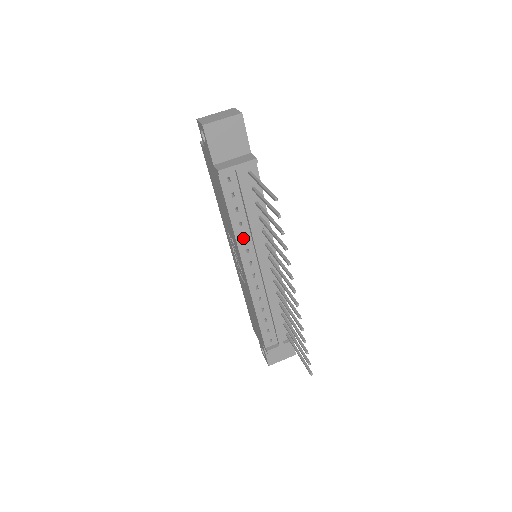
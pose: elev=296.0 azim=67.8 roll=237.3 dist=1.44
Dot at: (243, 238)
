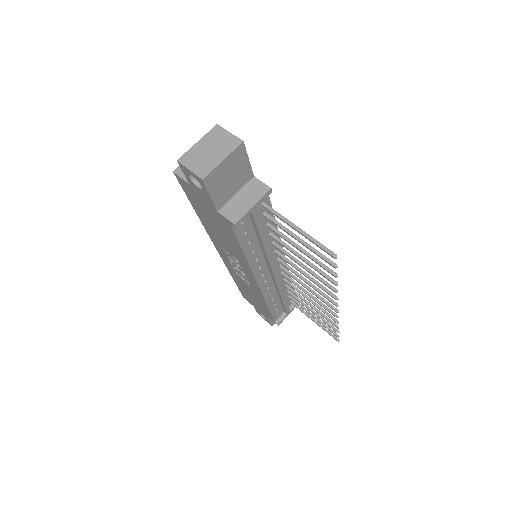
Dot at: occluded
